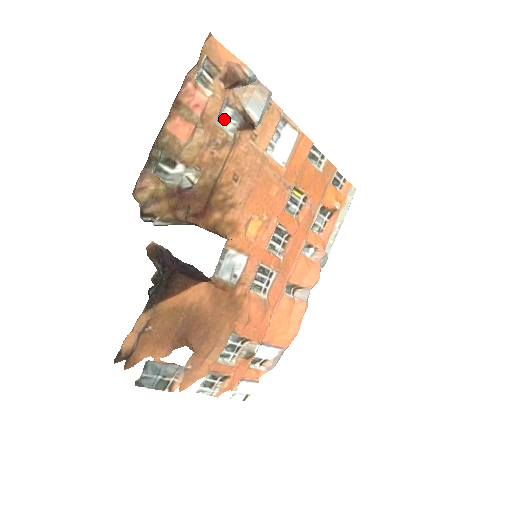
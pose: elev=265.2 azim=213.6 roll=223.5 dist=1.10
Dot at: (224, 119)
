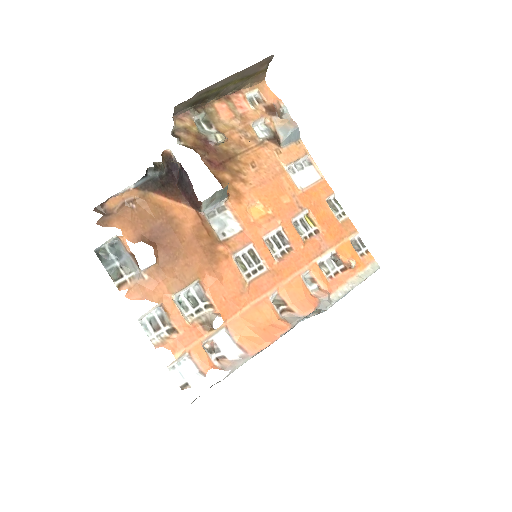
Dot at: (259, 130)
